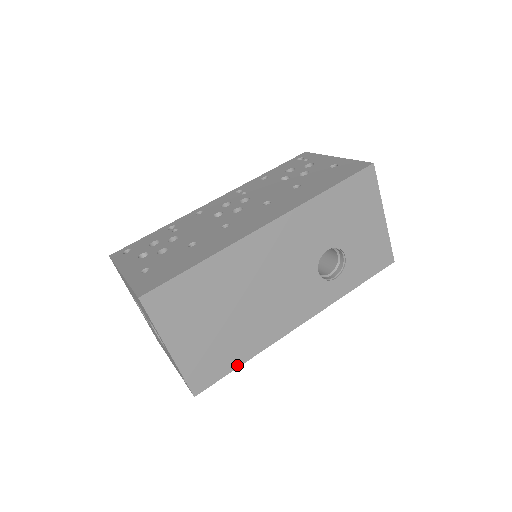
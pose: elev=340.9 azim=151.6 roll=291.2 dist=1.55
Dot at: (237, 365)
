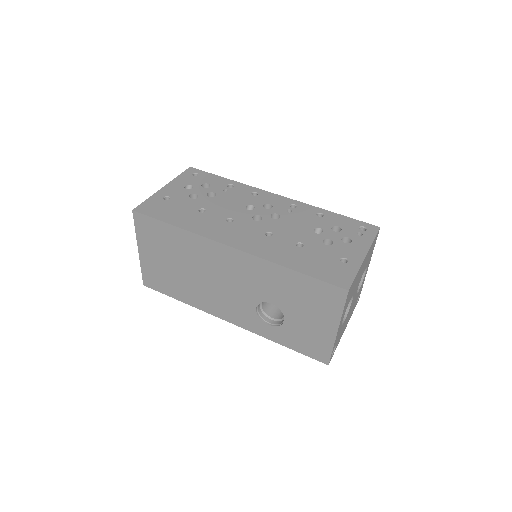
Dot at: (175, 297)
